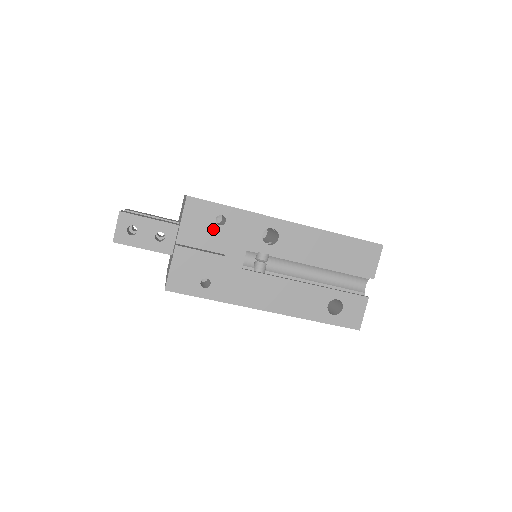
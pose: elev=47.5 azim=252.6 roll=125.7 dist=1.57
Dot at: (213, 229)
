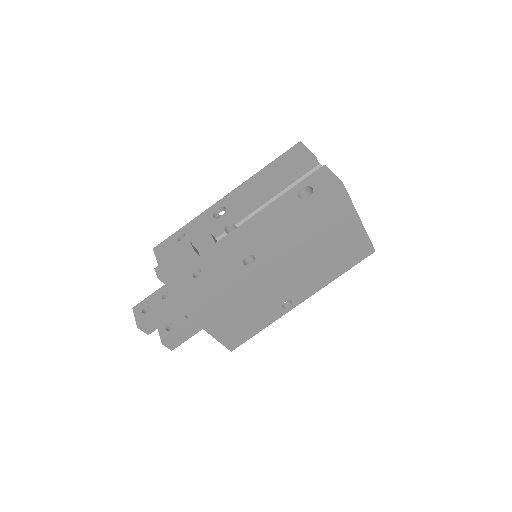
Dot at: (180, 246)
